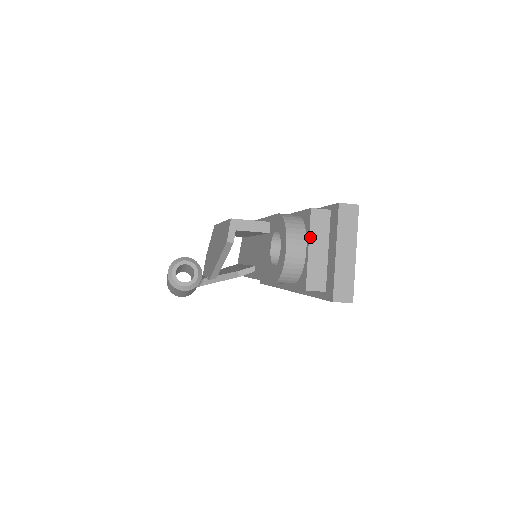
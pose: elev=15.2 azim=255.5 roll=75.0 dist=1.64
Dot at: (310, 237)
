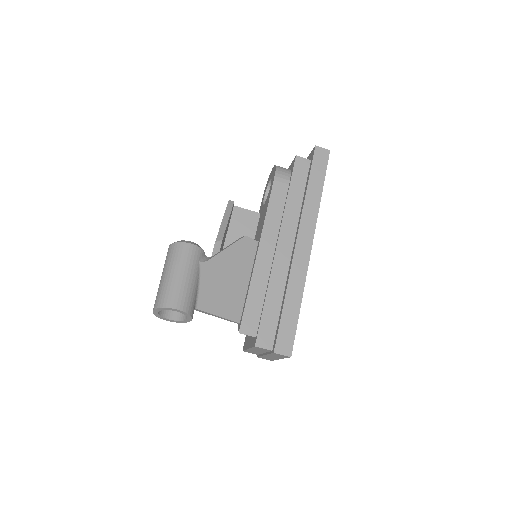
Dot at: occluded
